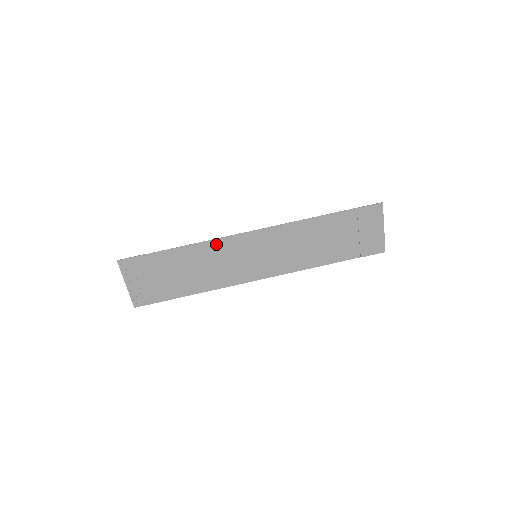
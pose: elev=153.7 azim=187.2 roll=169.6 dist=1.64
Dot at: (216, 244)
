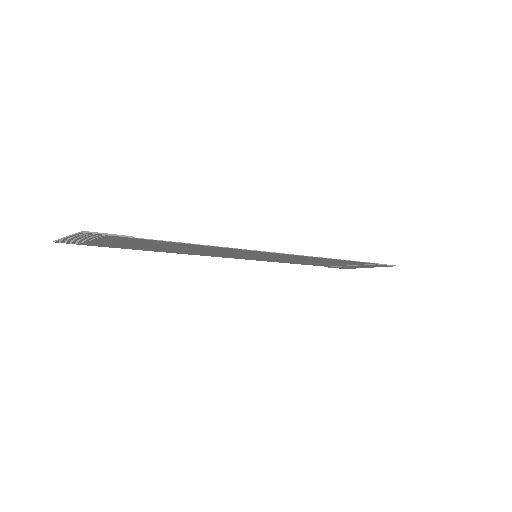
Dot at: (234, 249)
